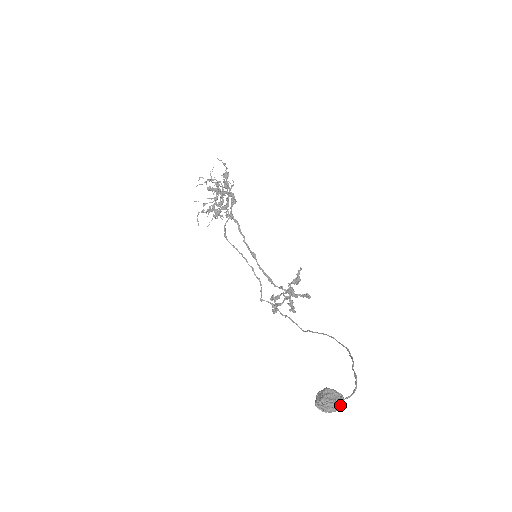
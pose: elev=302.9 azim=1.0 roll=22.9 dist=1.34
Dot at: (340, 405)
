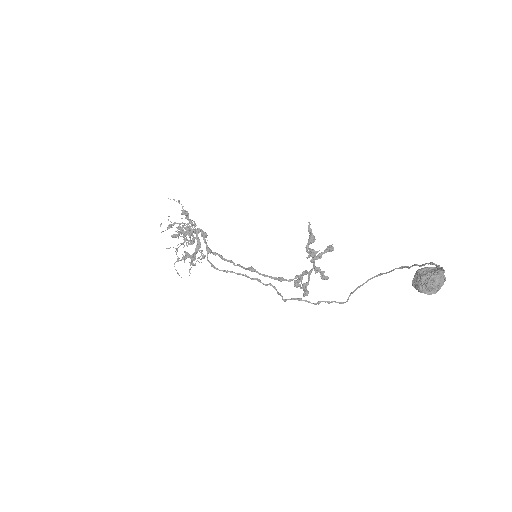
Dot at: (443, 275)
